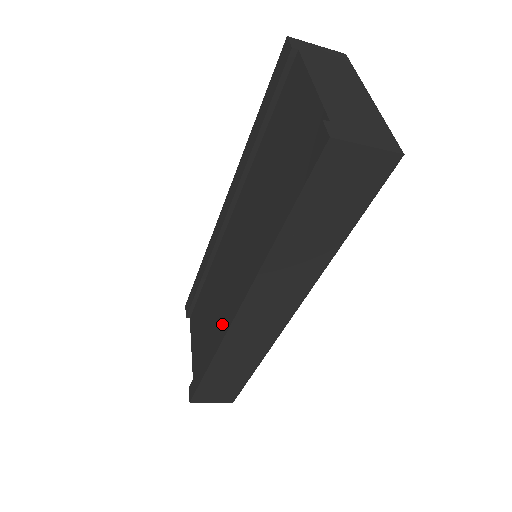
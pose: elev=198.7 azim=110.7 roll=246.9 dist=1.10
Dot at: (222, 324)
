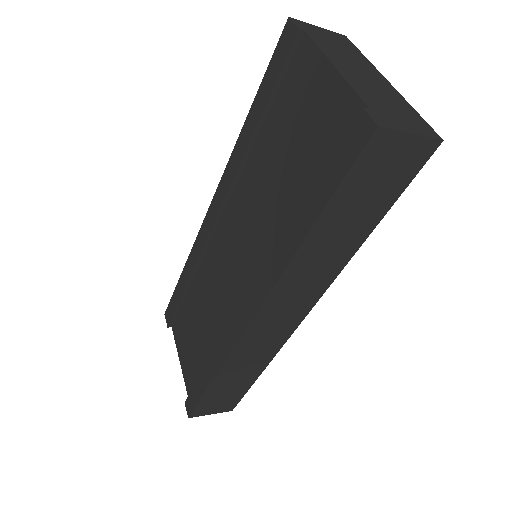
Dot at: (229, 333)
